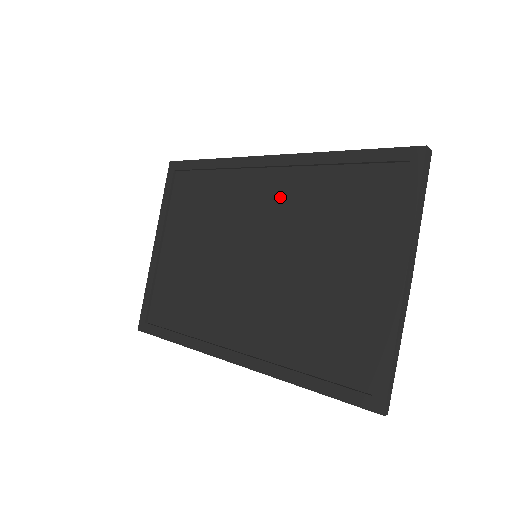
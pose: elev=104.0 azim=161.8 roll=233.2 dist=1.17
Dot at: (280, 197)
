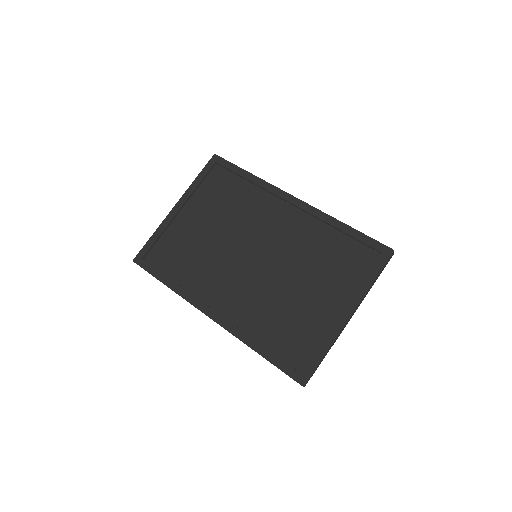
Dot at: (291, 228)
